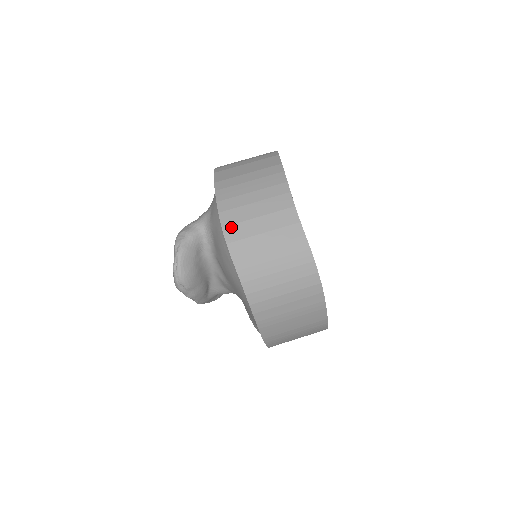
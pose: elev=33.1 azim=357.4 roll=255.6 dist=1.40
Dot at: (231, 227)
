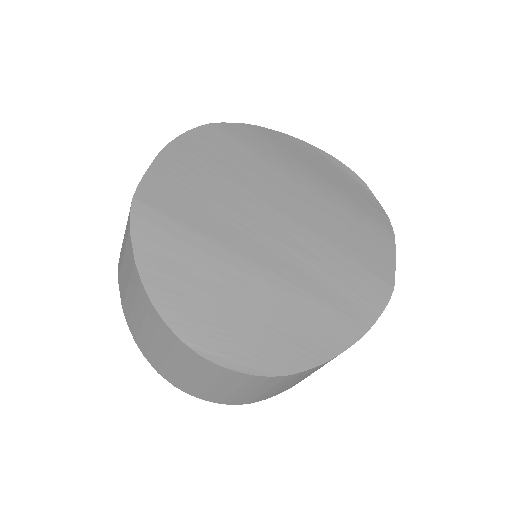
Dot at: (162, 371)
